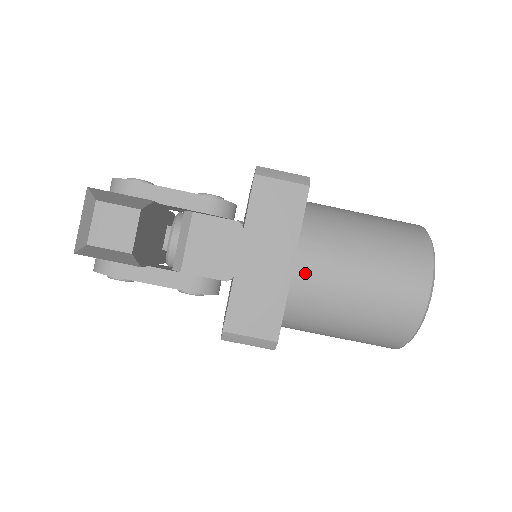
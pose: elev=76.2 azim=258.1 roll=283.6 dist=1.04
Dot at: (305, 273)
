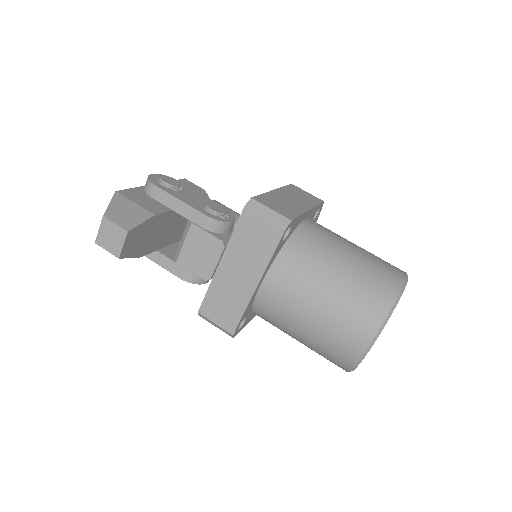
Dot at: (270, 293)
